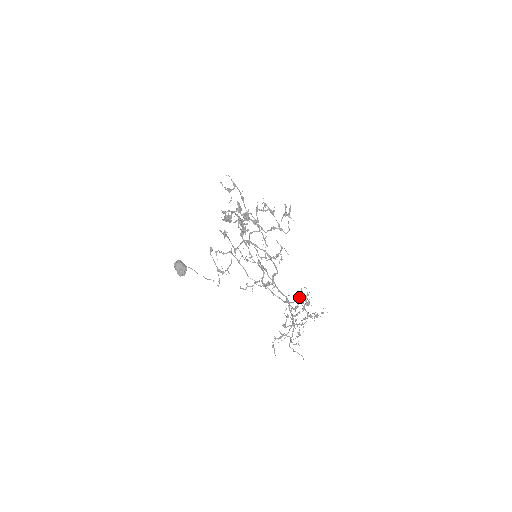
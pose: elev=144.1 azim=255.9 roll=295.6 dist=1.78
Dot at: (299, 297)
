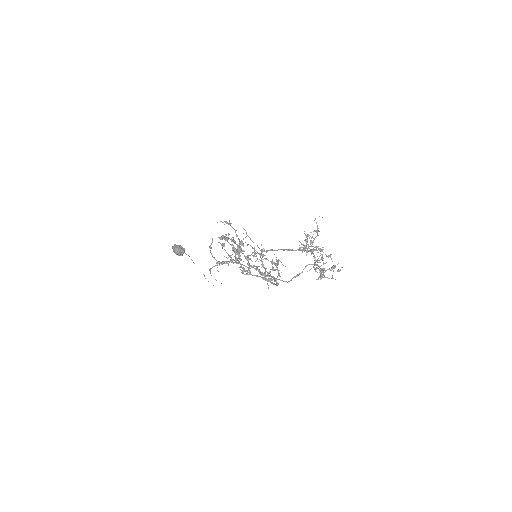
Dot at: occluded
